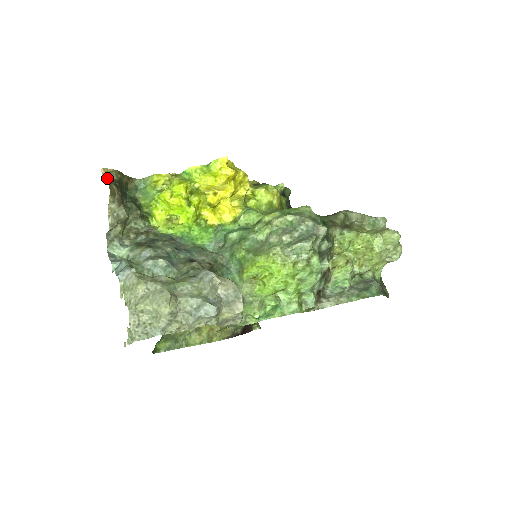
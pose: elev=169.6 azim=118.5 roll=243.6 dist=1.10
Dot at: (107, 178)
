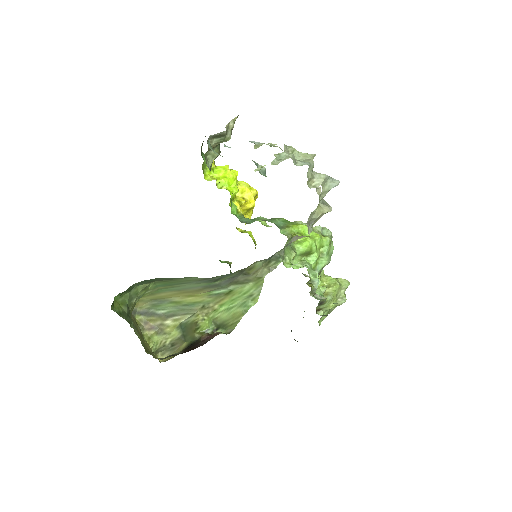
Dot at: occluded
